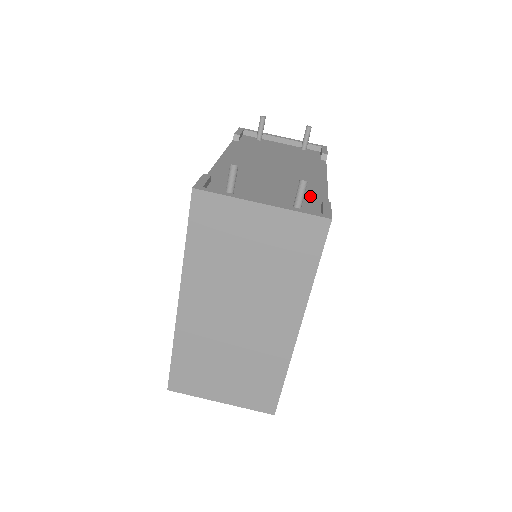
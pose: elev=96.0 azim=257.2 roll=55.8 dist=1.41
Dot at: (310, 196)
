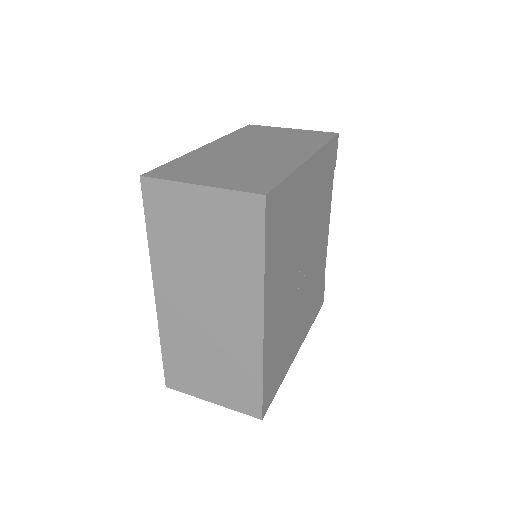
Dot at: occluded
